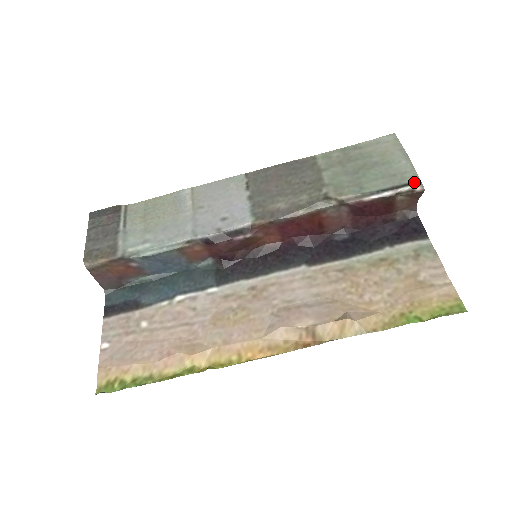
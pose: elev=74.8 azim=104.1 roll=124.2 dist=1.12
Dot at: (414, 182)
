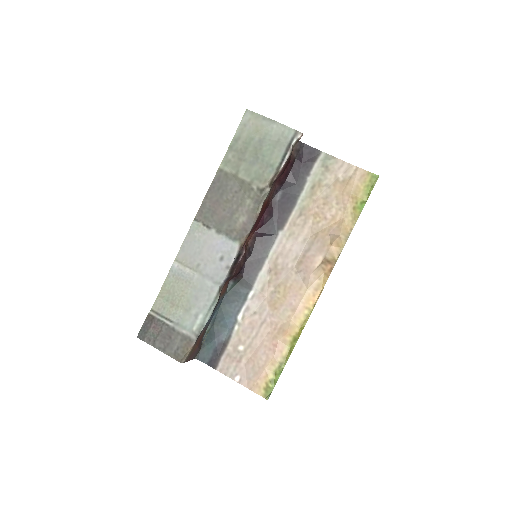
Dot at: (294, 135)
